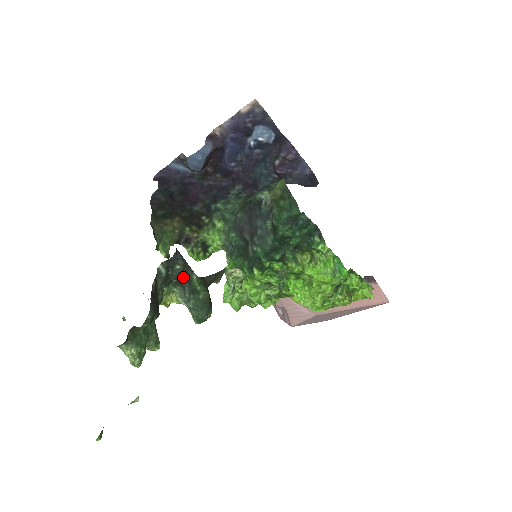
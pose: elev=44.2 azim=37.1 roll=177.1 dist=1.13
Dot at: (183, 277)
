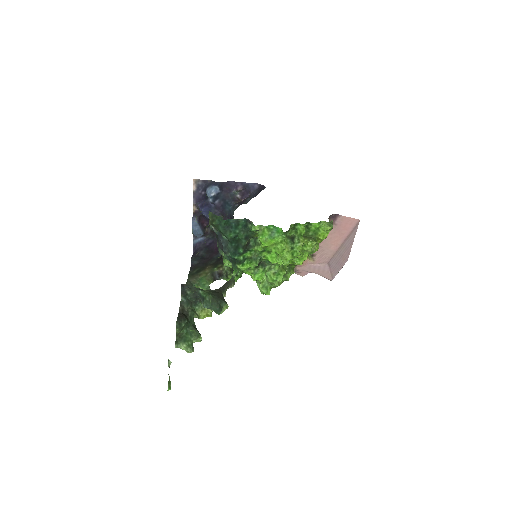
Dot at: (197, 296)
